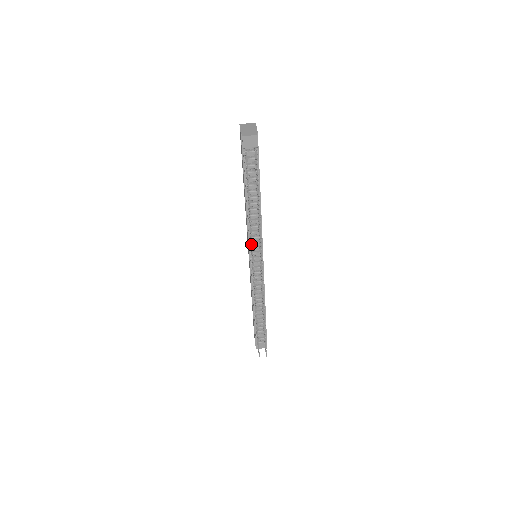
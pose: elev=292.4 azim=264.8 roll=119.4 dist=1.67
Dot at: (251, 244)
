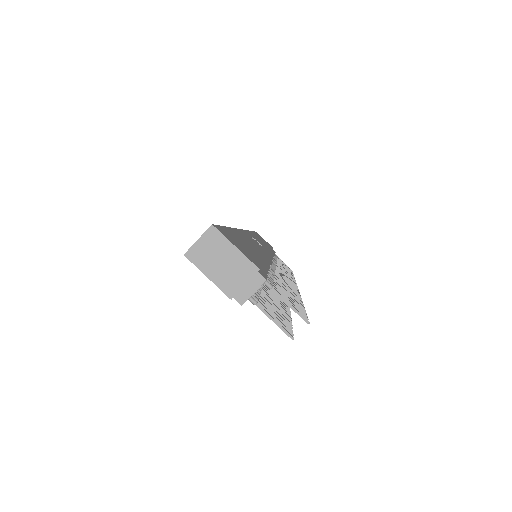
Dot at: occluded
